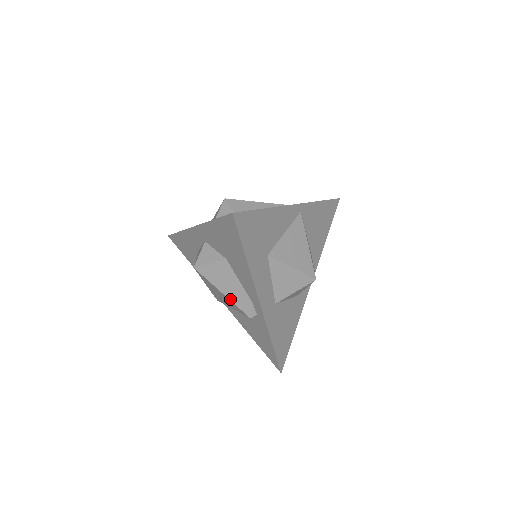
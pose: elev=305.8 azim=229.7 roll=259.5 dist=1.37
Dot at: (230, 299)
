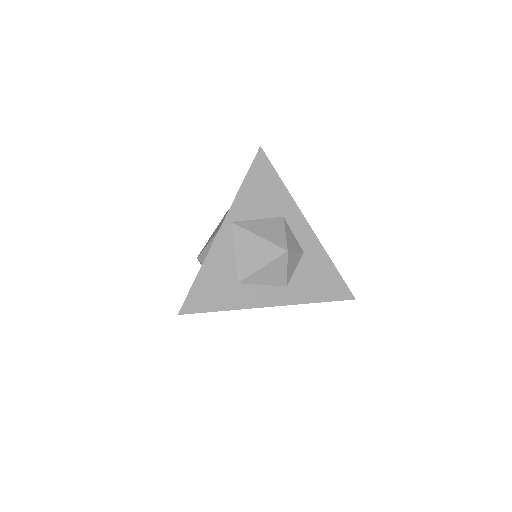
Dot at: occluded
